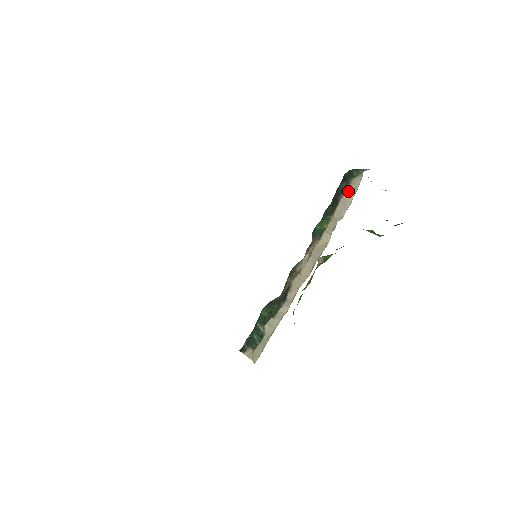
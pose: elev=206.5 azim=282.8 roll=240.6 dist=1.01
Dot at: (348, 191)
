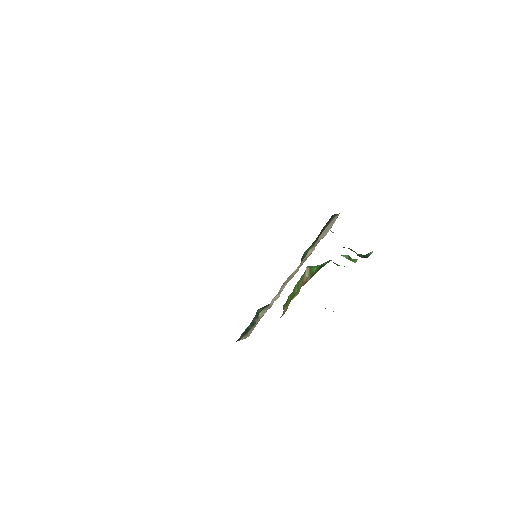
Dot at: (329, 224)
